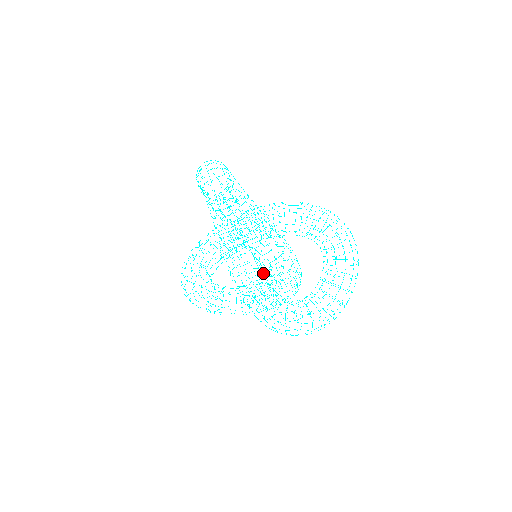
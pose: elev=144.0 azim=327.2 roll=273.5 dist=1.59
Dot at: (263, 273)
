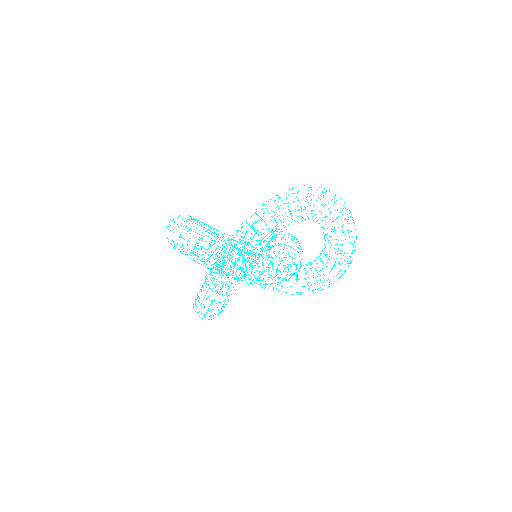
Dot at: occluded
